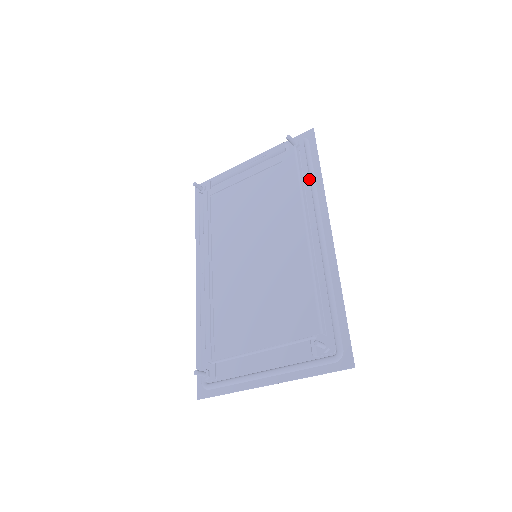
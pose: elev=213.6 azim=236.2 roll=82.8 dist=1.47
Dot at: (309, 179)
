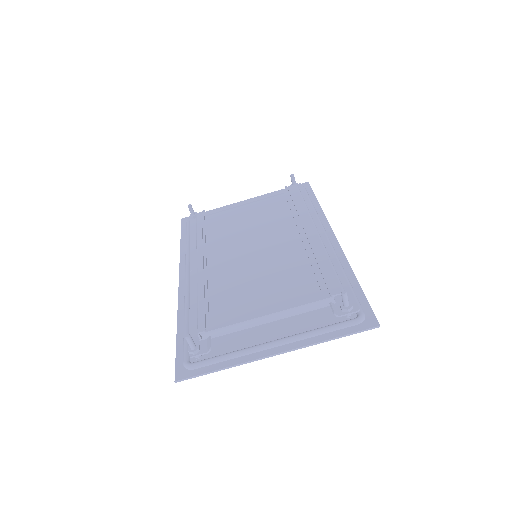
Dot at: (311, 205)
